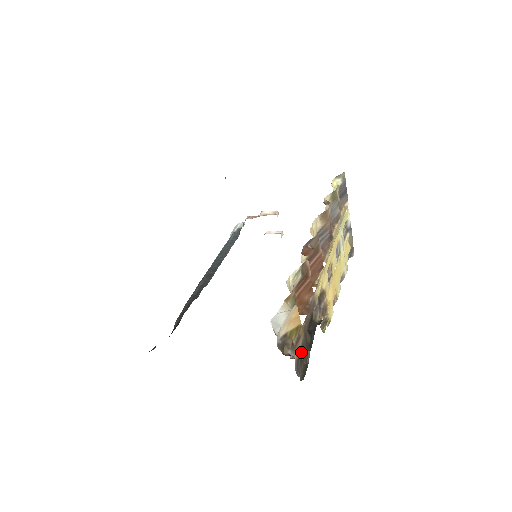
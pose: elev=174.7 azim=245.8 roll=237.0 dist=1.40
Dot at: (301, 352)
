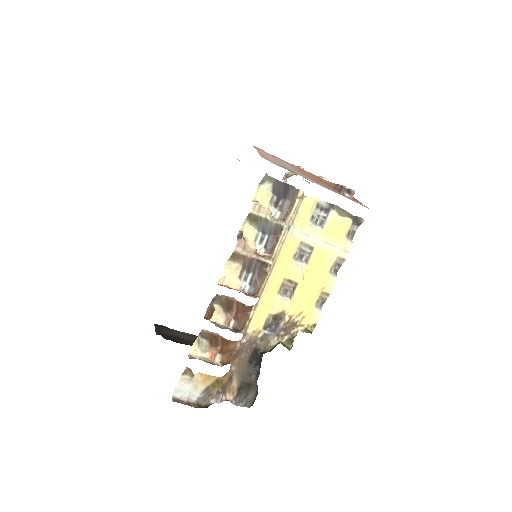
Dot at: (243, 387)
